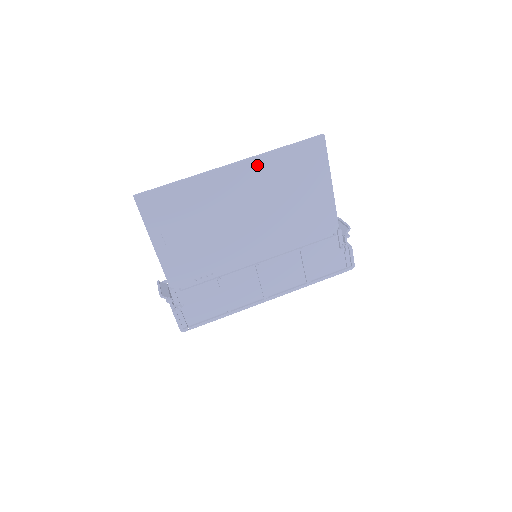
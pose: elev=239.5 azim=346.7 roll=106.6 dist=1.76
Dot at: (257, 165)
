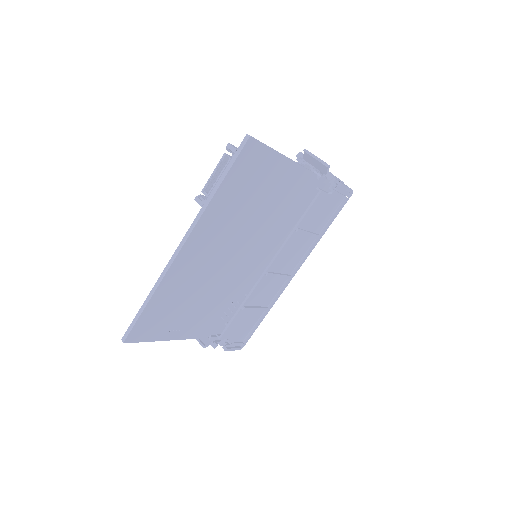
Dot at: (205, 224)
